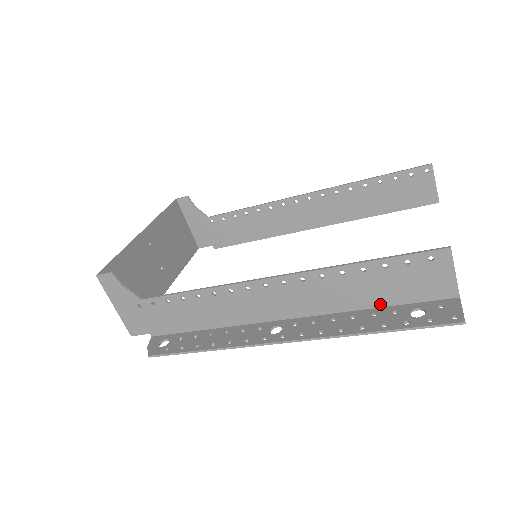
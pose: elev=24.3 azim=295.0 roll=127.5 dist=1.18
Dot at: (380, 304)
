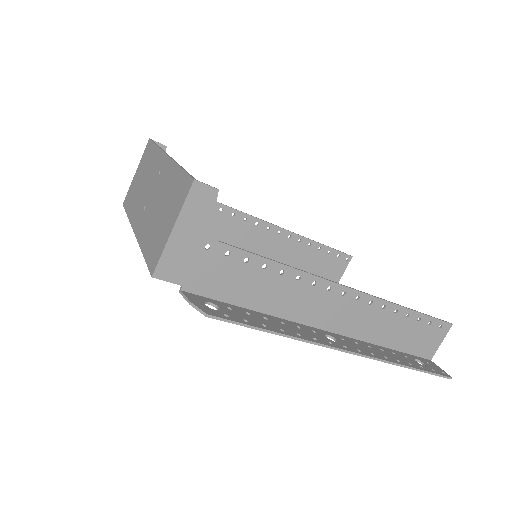
Dot at: (394, 347)
